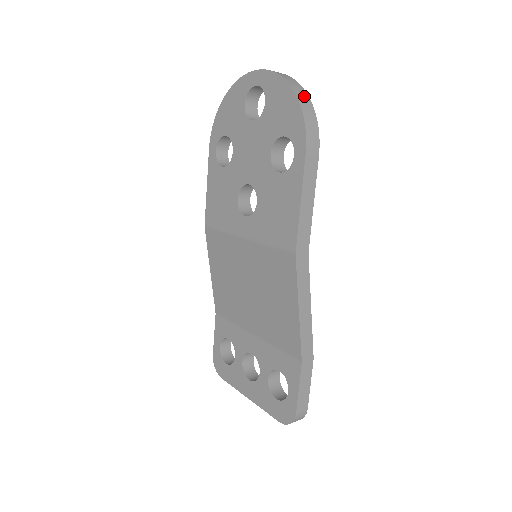
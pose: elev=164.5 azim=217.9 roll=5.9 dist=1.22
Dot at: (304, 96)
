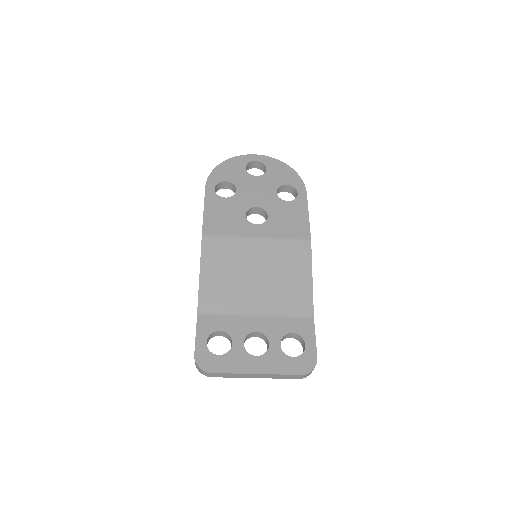
Dot at: occluded
